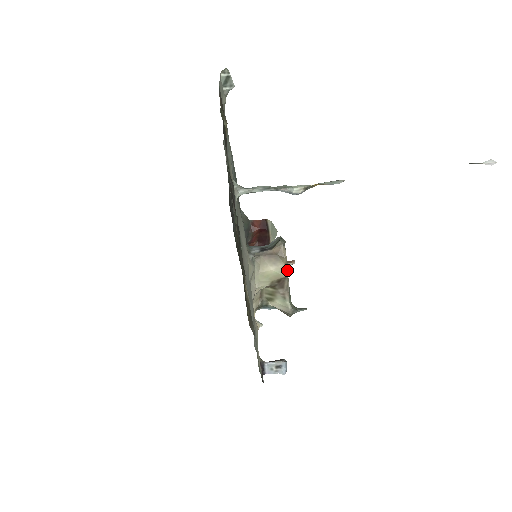
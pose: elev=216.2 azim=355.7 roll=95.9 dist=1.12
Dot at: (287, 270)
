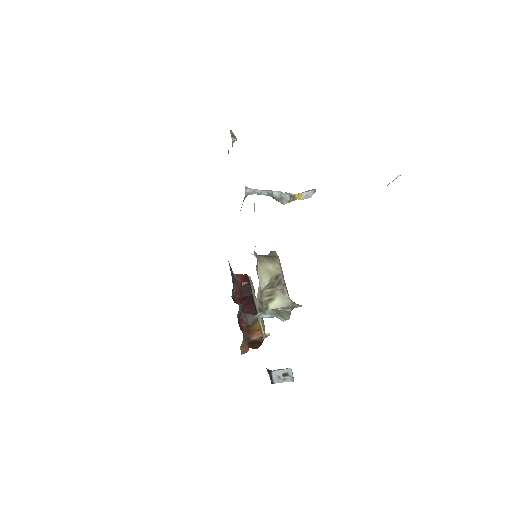
Dot at: occluded
